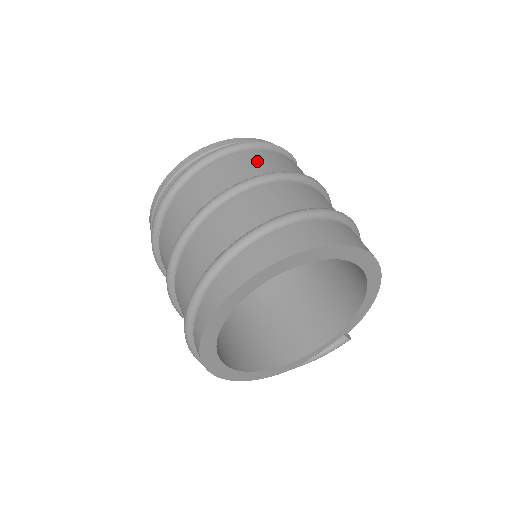
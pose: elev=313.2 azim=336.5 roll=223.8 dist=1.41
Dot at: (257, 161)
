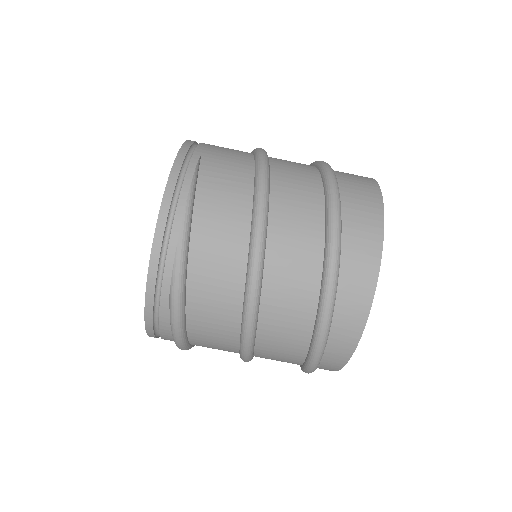
Dot at: (216, 237)
